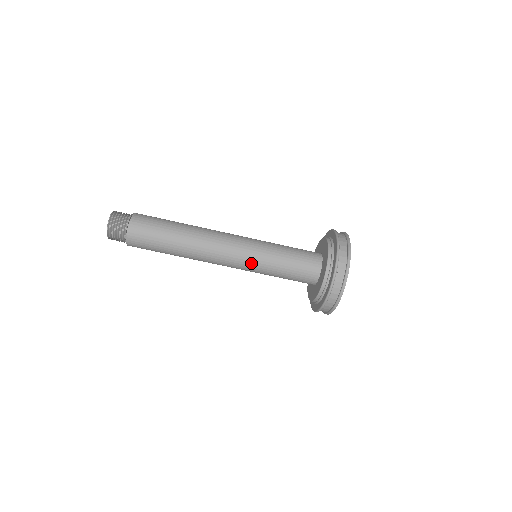
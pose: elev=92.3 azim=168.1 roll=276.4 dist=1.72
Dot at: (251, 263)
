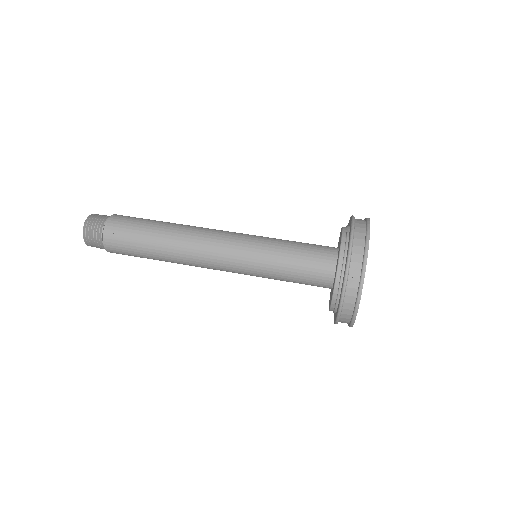
Dot at: (246, 266)
